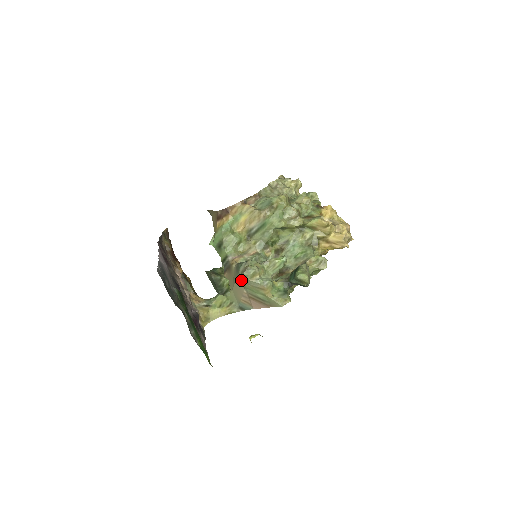
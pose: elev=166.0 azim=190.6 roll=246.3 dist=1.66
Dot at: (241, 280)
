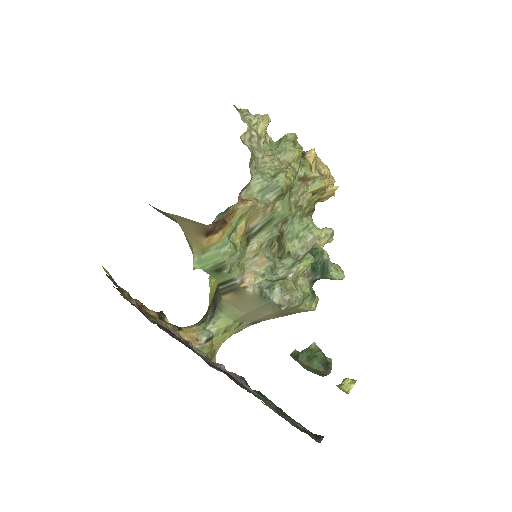
Dot at: (270, 307)
